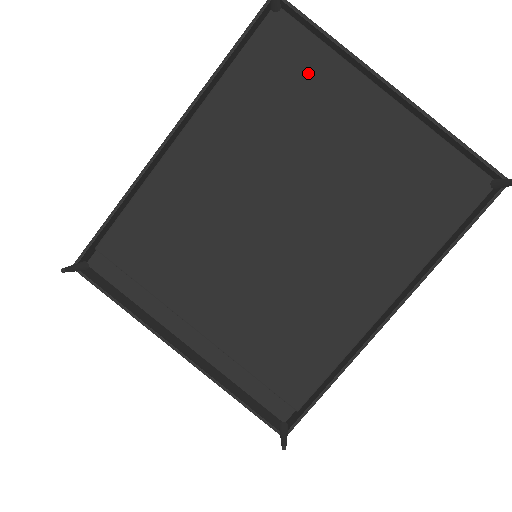
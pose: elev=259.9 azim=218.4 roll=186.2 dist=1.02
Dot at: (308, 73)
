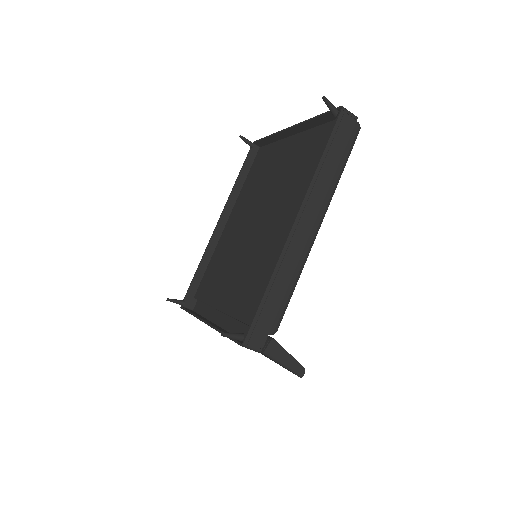
Dot at: (269, 157)
